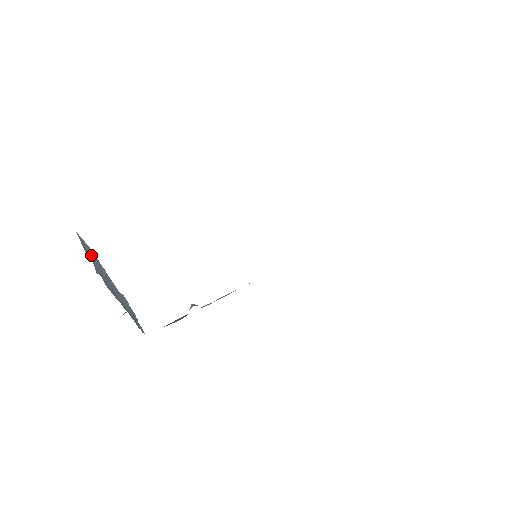
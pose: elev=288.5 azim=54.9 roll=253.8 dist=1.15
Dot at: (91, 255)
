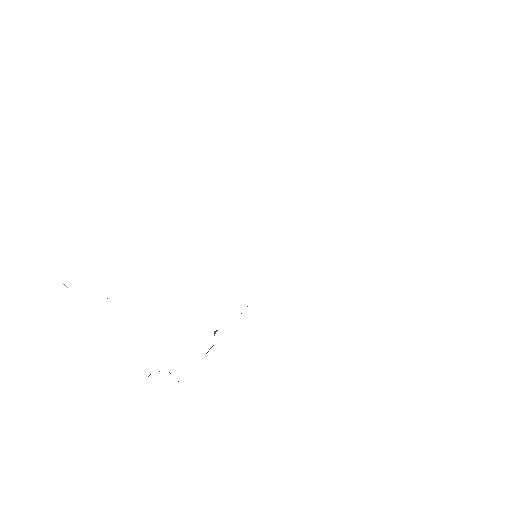
Dot at: occluded
